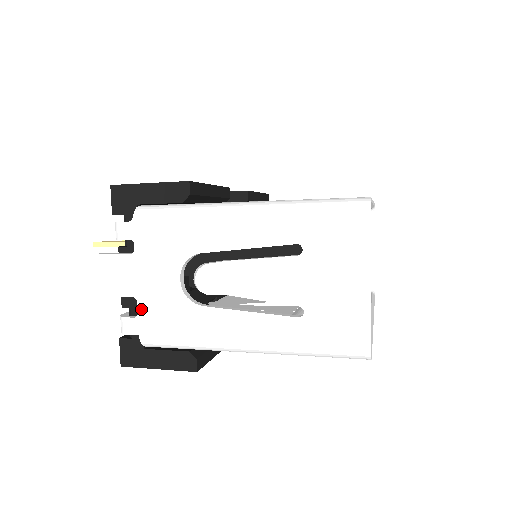
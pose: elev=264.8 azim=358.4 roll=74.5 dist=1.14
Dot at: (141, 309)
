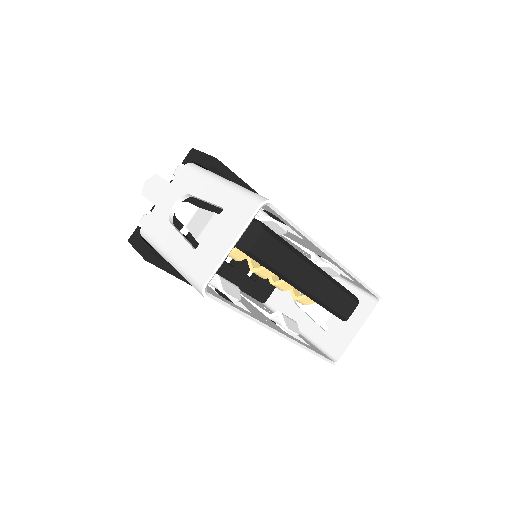
Dot at: (152, 212)
